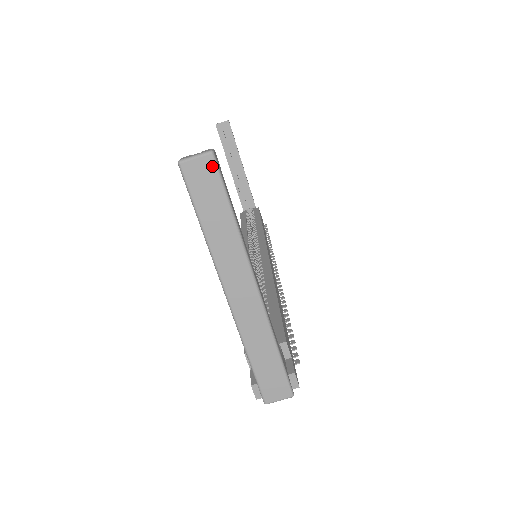
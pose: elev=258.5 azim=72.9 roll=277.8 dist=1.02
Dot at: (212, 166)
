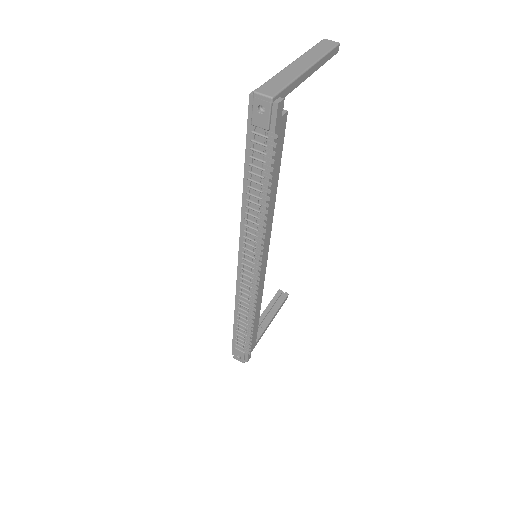
Dot at: (335, 44)
